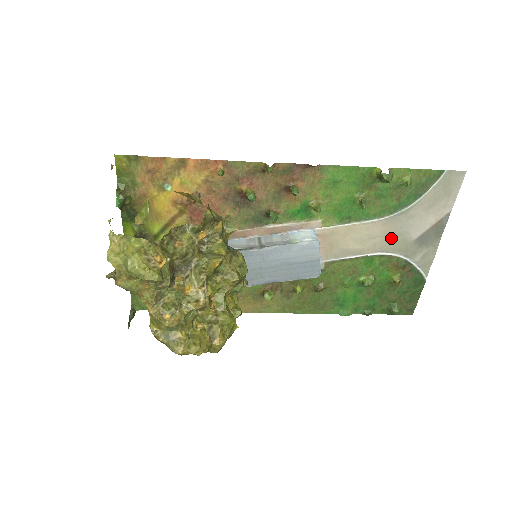
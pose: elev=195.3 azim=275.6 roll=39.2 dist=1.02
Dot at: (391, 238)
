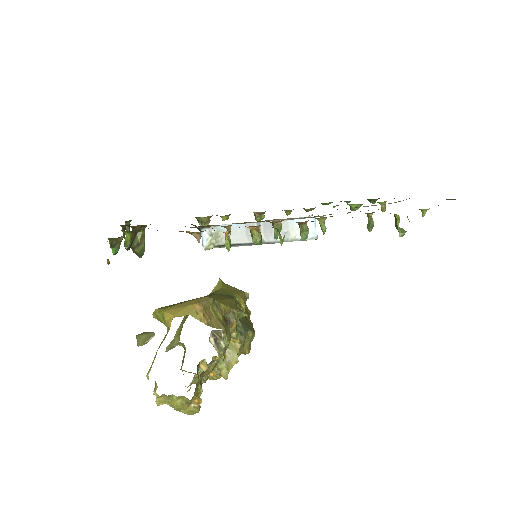
Dot at: occluded
